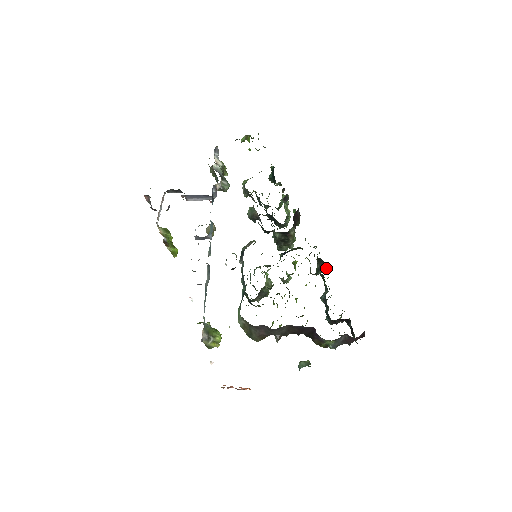
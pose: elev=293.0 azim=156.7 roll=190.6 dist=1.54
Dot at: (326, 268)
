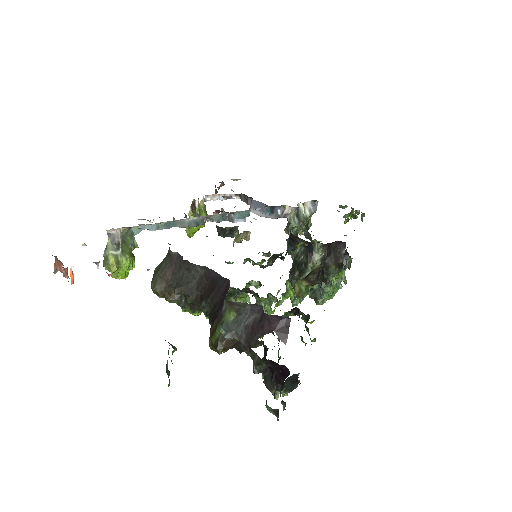
Dot at: (319, 274)
